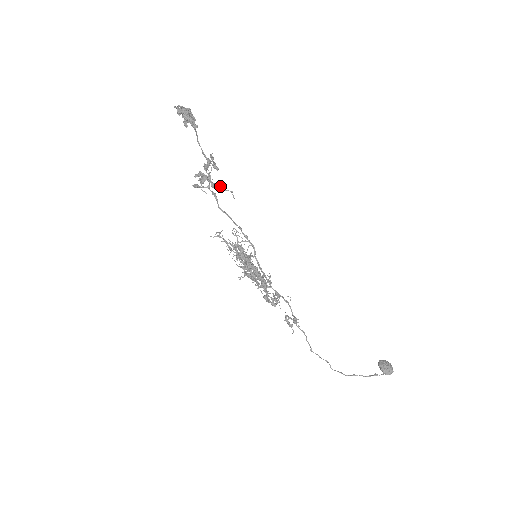
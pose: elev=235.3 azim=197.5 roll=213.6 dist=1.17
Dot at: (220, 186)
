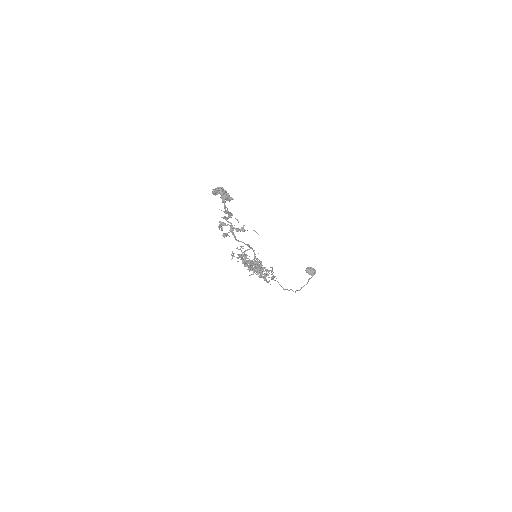
Dot at: (243, 229)
